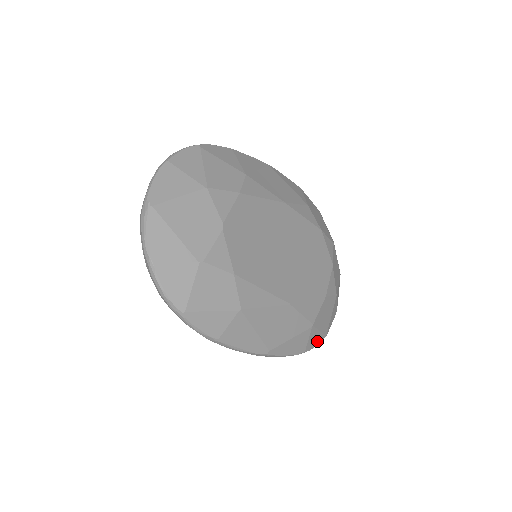
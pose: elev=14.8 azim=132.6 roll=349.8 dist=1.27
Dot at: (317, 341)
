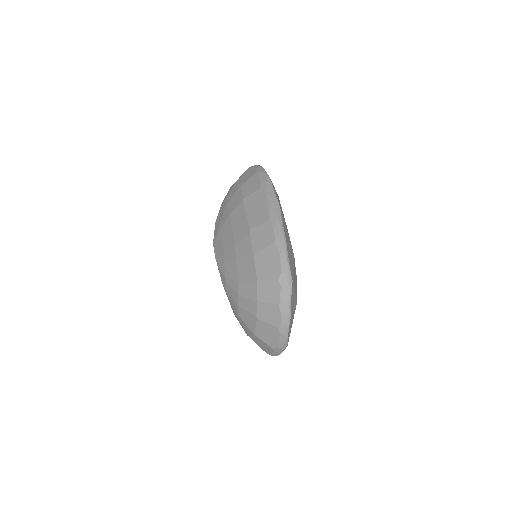
Dot at: occluded
